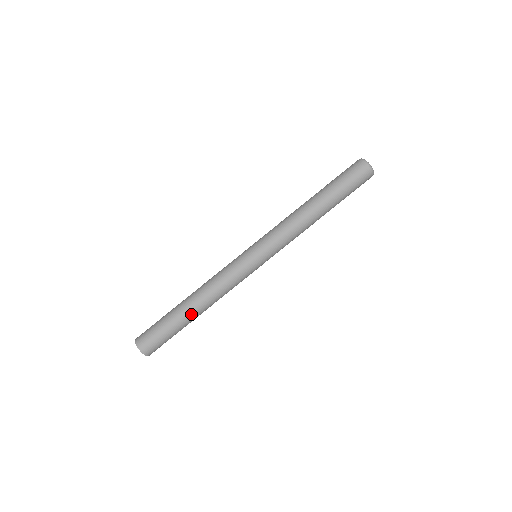
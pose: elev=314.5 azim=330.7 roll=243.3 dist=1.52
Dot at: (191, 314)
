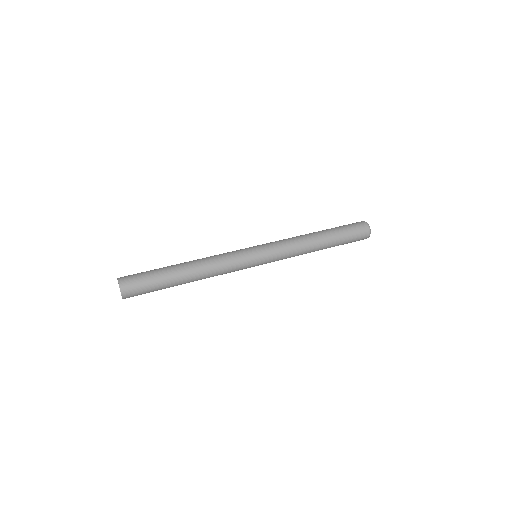
Dot at: (183, 280)
